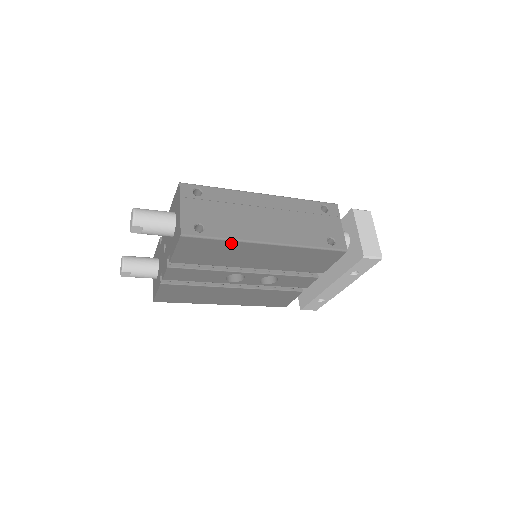
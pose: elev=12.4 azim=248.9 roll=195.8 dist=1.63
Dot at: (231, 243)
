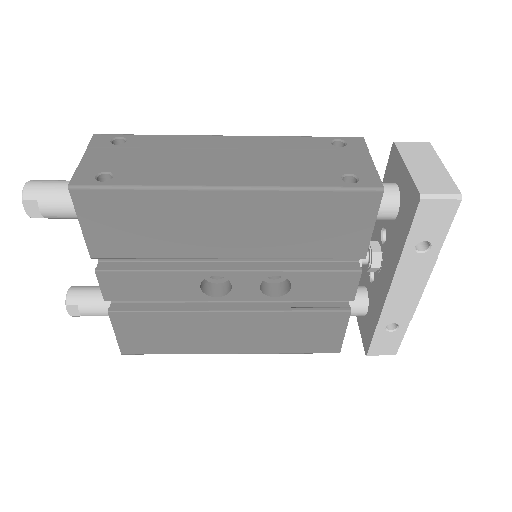
Dot at: (160, 196)
